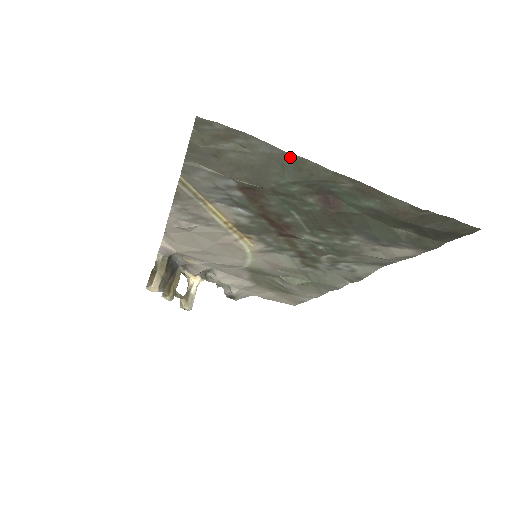
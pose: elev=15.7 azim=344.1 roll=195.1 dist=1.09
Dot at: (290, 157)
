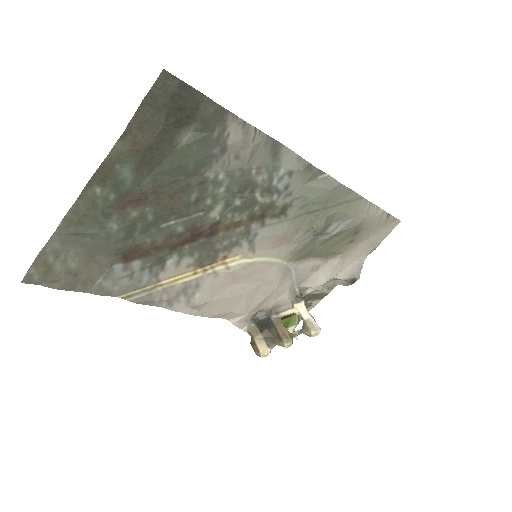
Dot at: (62, 229)
